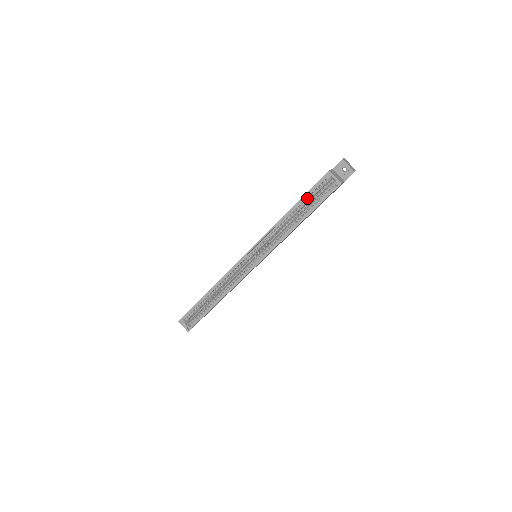
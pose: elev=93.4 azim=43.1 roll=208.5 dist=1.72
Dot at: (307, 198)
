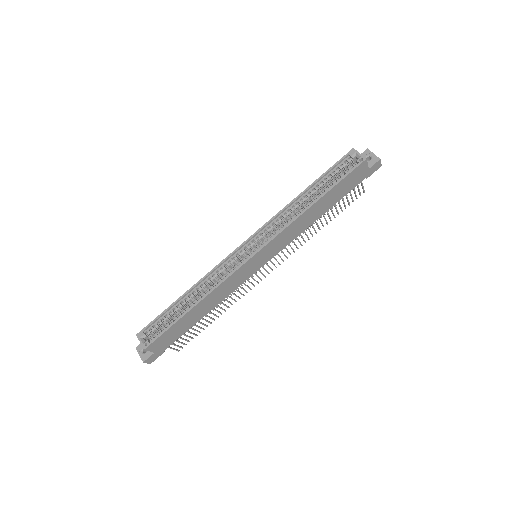
Dot at: (326, 177)
